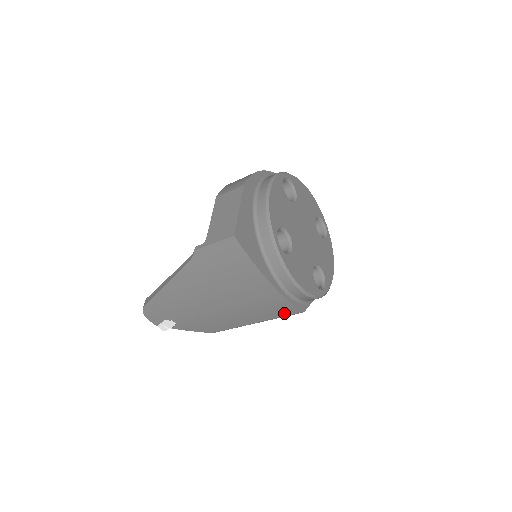
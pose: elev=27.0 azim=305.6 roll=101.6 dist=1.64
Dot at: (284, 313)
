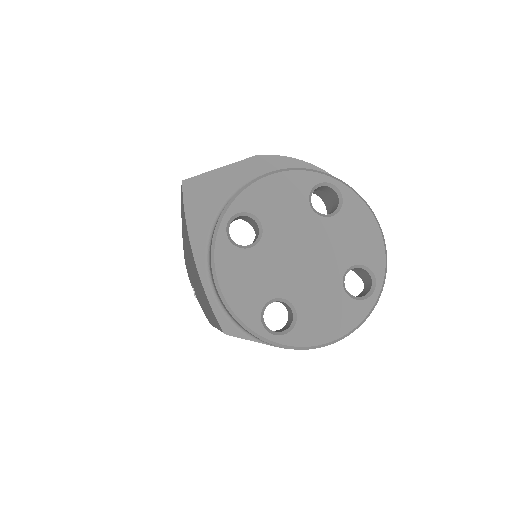
Dot at: occluded
